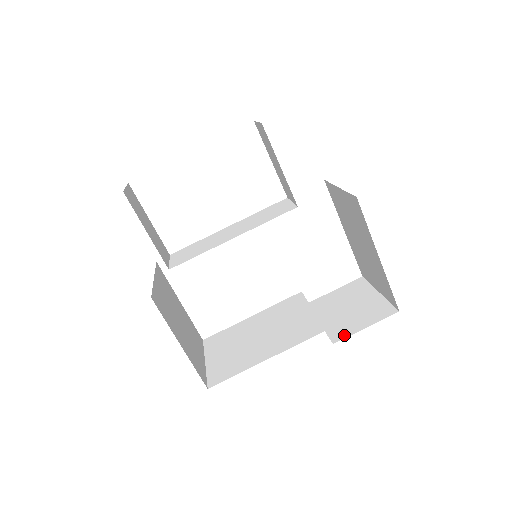
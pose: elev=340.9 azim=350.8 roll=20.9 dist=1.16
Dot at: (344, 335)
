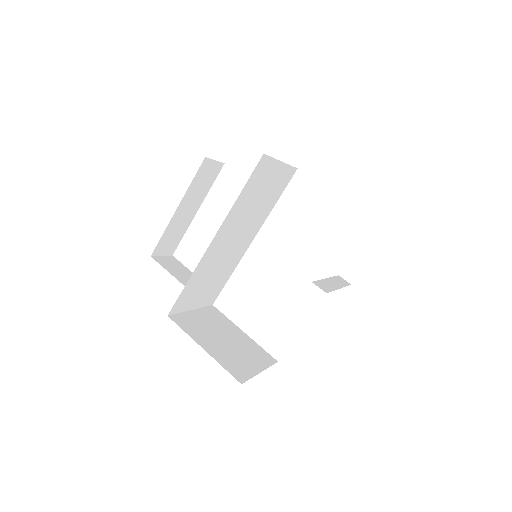
Dot at: occluded
